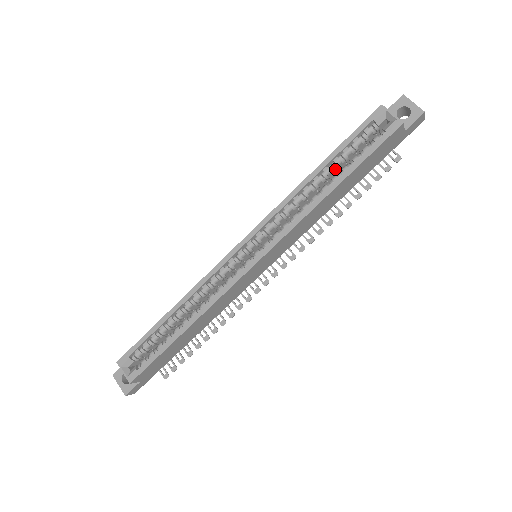
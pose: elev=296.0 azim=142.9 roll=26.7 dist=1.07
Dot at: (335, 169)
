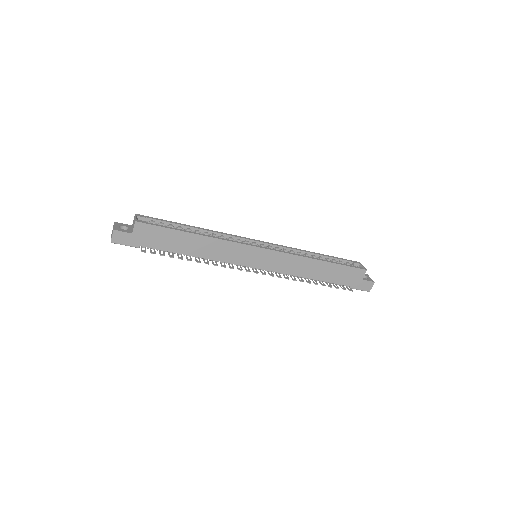
Dot at: occluded
